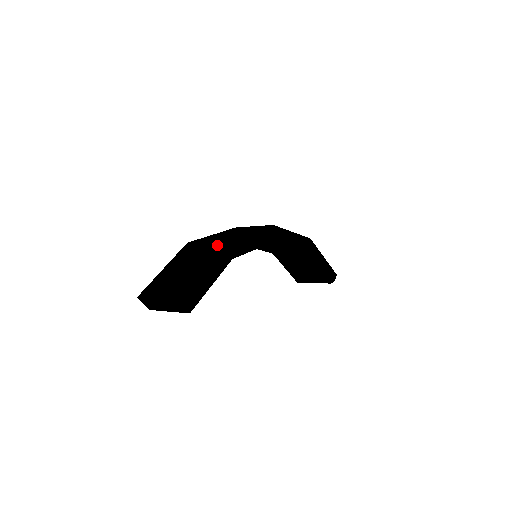
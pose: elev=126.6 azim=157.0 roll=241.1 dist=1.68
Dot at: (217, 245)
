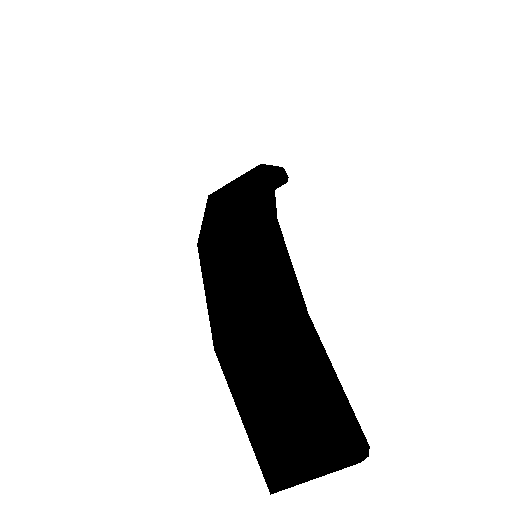
Dot at: (286, 329)
